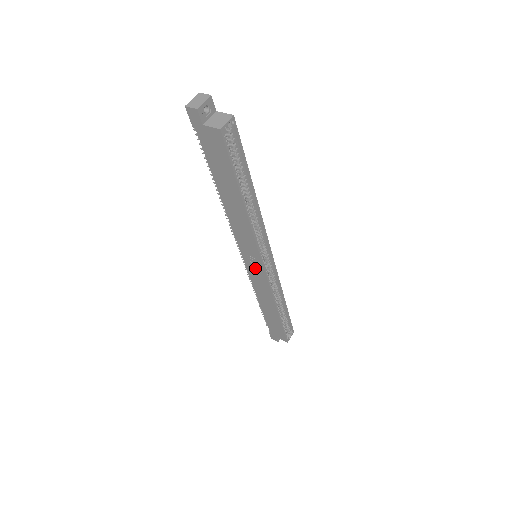
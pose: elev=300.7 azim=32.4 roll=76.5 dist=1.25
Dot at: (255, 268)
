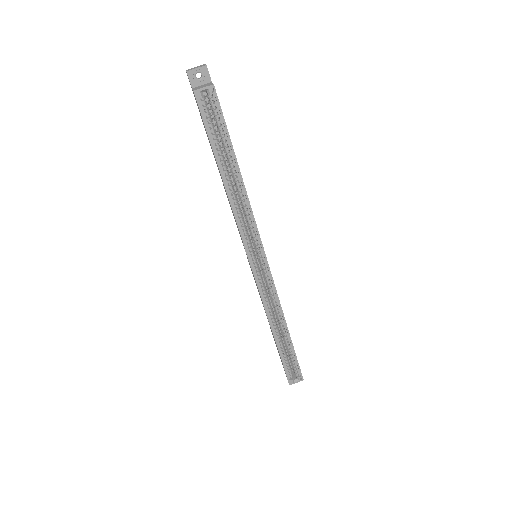
Dot at: occluded
